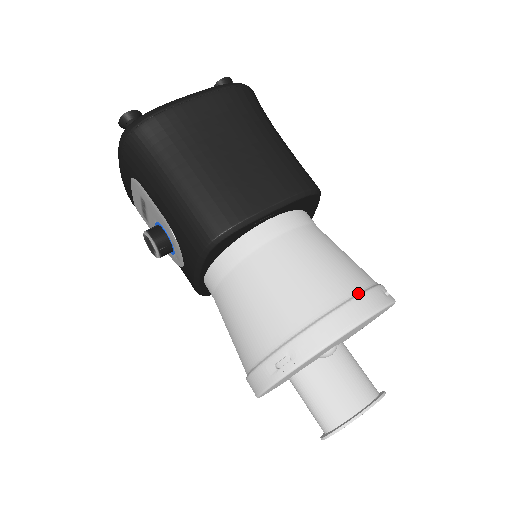
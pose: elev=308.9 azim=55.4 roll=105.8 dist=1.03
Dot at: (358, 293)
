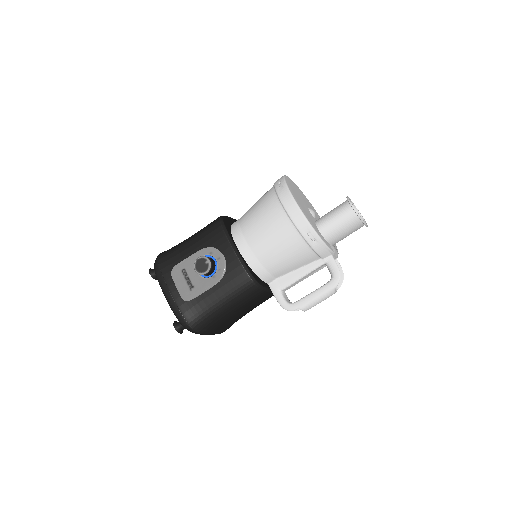
Dot at: occluded
